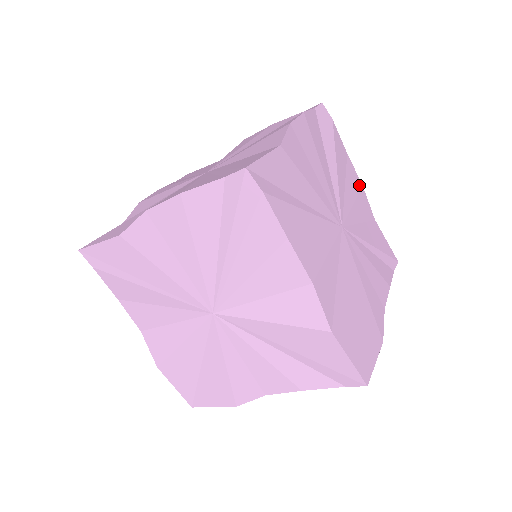
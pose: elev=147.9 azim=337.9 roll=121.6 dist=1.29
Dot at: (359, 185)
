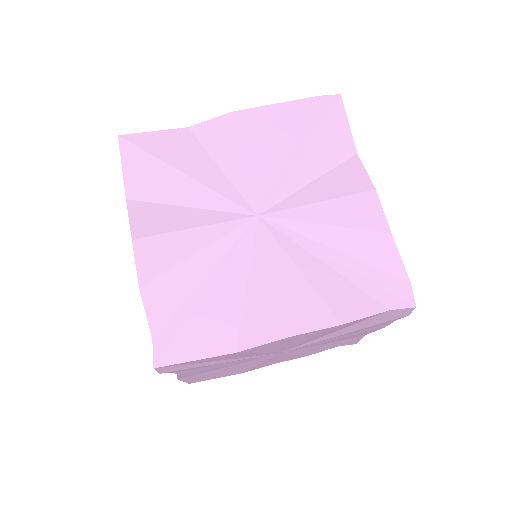
Dot at: (376, 329)
